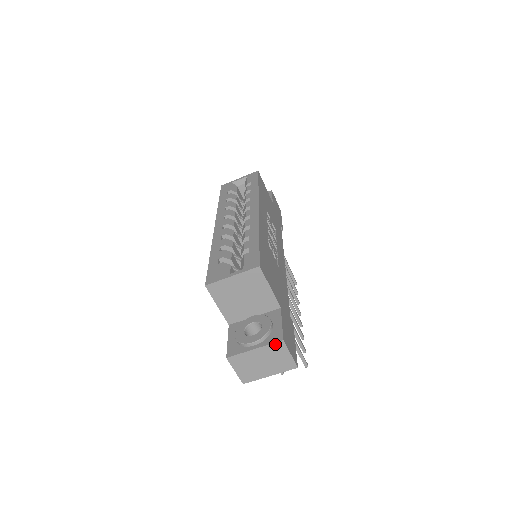
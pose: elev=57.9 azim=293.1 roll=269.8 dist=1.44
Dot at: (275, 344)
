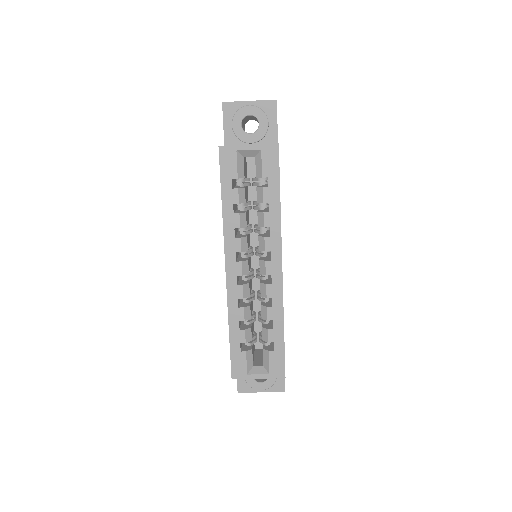
Dot at: (278, 391)
